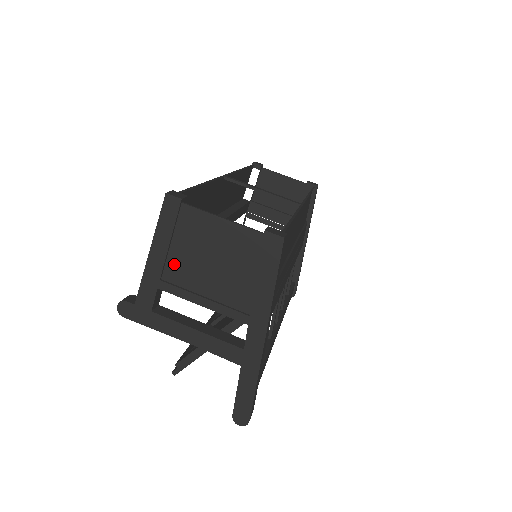
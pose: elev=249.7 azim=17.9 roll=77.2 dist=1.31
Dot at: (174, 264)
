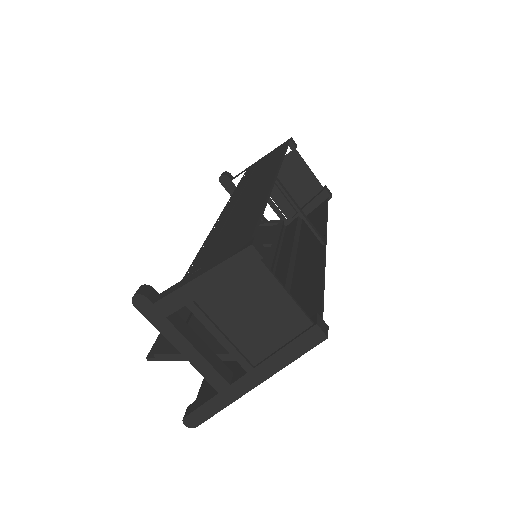
Dot at: (215, 297)
